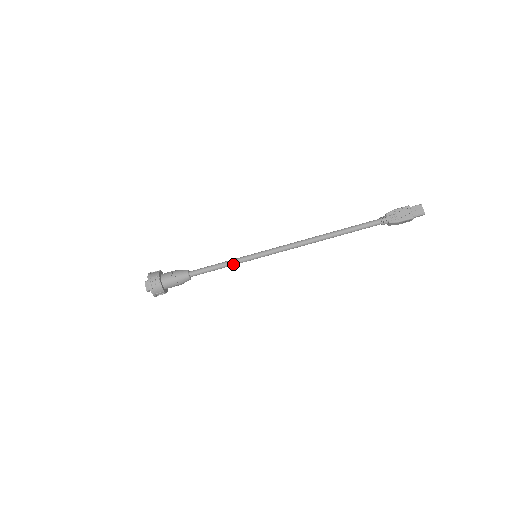
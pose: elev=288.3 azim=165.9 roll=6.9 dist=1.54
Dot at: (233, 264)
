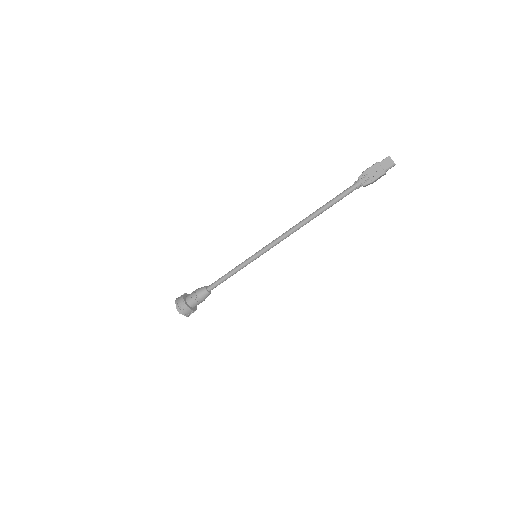
Dot at: (239, 270)
